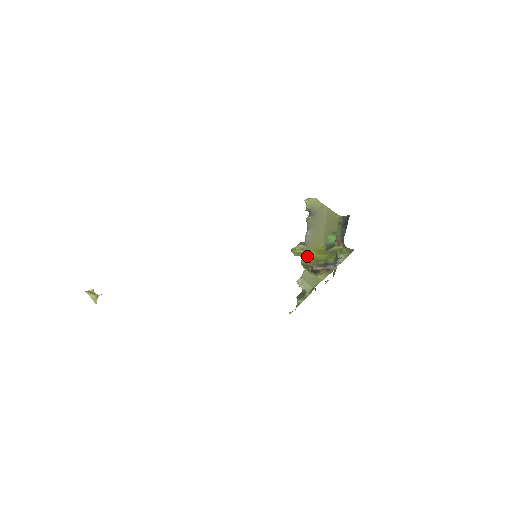
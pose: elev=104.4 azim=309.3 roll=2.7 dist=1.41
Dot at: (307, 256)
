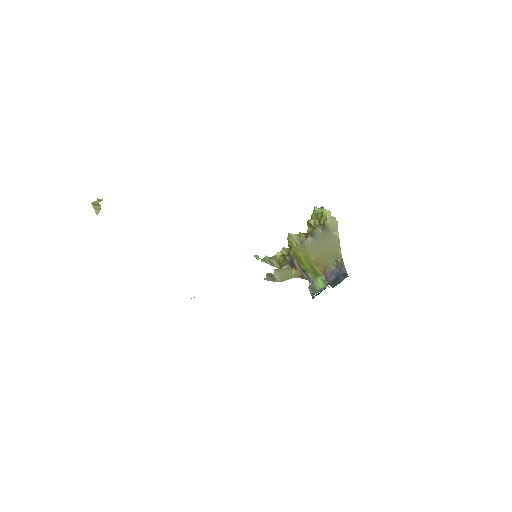
Dot at: (296, 251)
